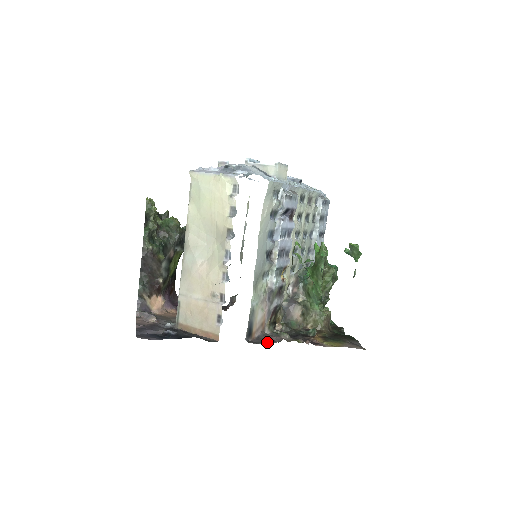
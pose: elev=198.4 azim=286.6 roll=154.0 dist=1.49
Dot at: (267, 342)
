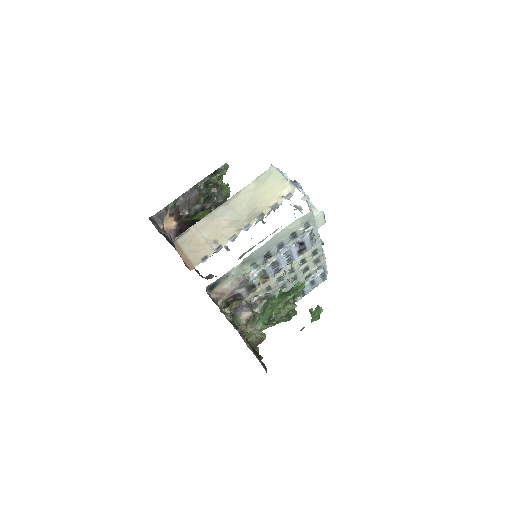
Dot at: occluded
